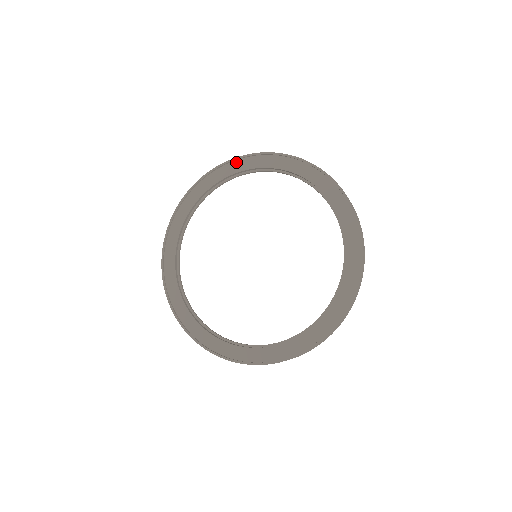
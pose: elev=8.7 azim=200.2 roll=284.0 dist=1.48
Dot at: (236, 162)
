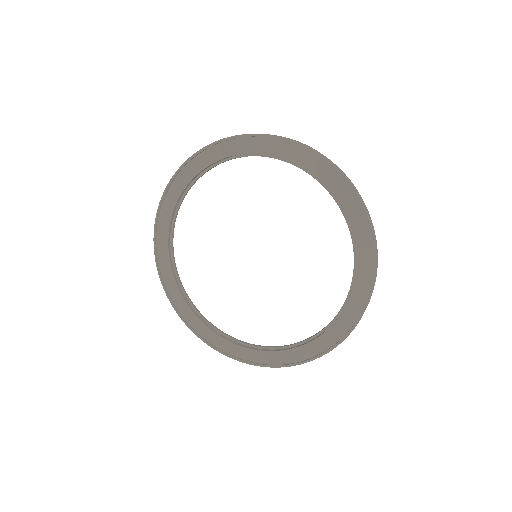
Dot at: (299, 149)
